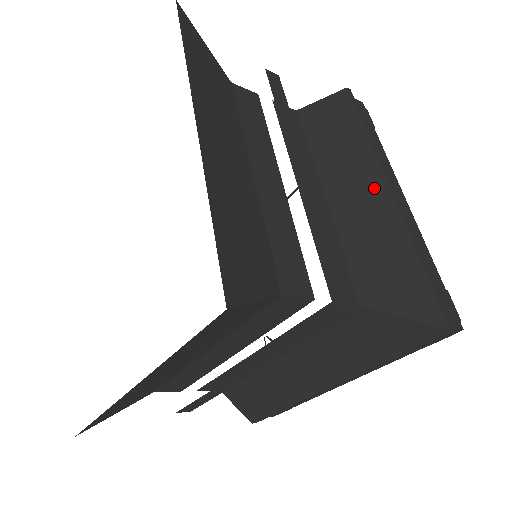
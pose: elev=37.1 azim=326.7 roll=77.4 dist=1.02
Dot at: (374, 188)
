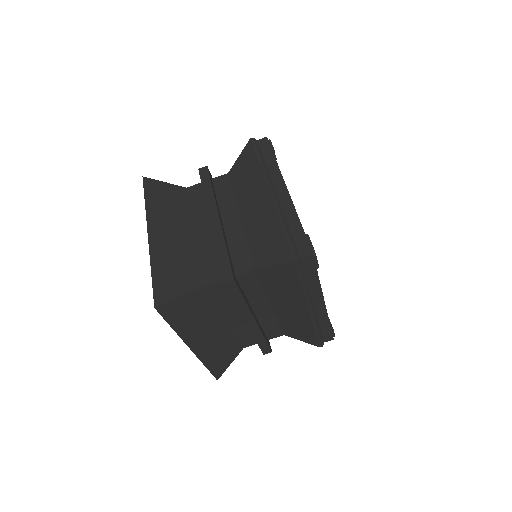
Dot at: (262, 197)
